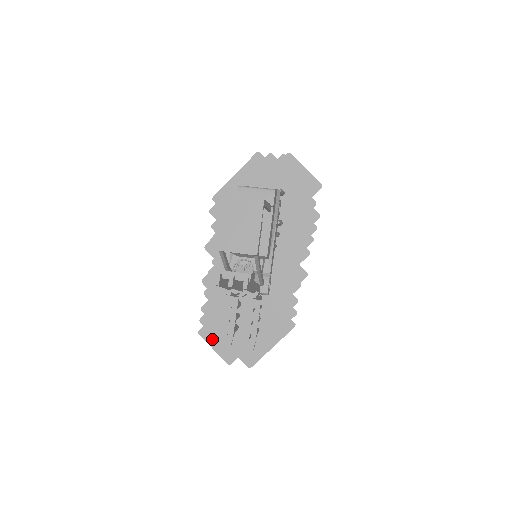
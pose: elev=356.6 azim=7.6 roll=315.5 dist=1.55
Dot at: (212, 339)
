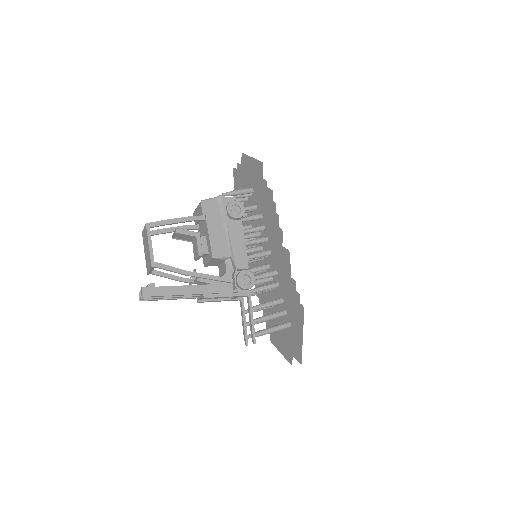
Dot at: (277, 344)
